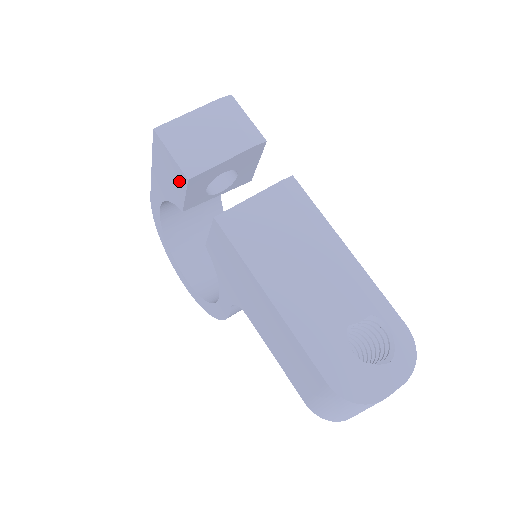
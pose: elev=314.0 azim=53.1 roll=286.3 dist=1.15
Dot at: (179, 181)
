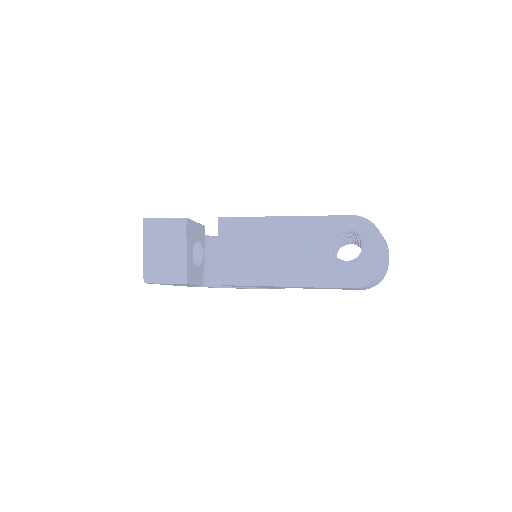
Dot at: occluded
